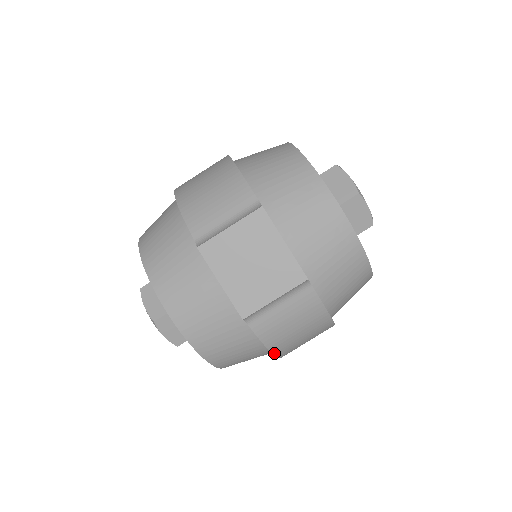
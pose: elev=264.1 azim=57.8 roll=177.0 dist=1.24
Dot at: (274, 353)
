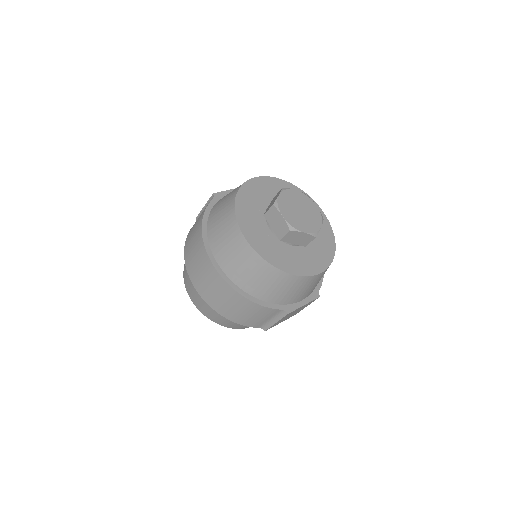
Dot at: occluded
